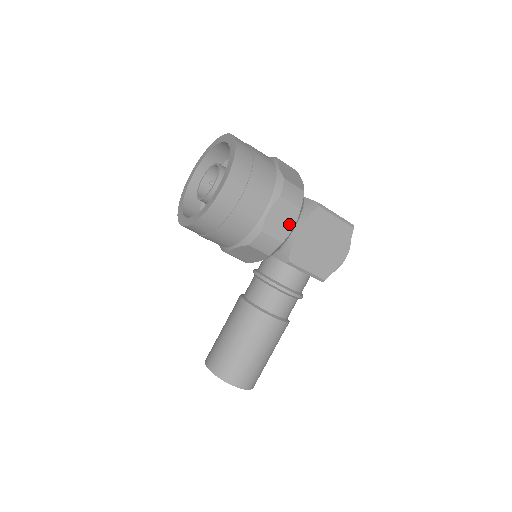
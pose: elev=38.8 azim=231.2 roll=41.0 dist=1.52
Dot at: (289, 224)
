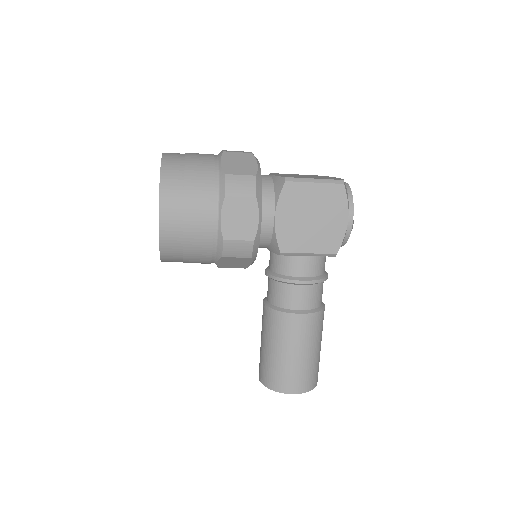
Dot at: (251, 219)
